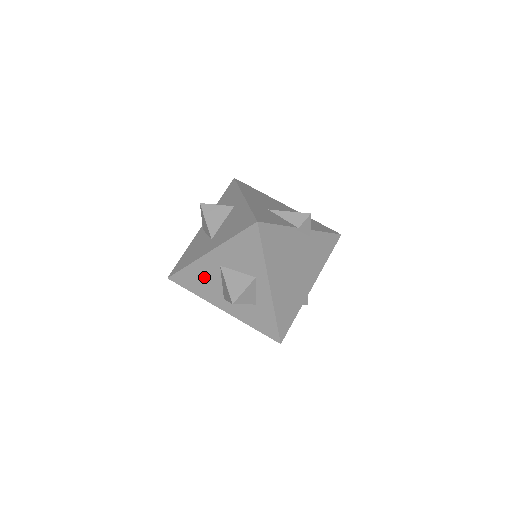
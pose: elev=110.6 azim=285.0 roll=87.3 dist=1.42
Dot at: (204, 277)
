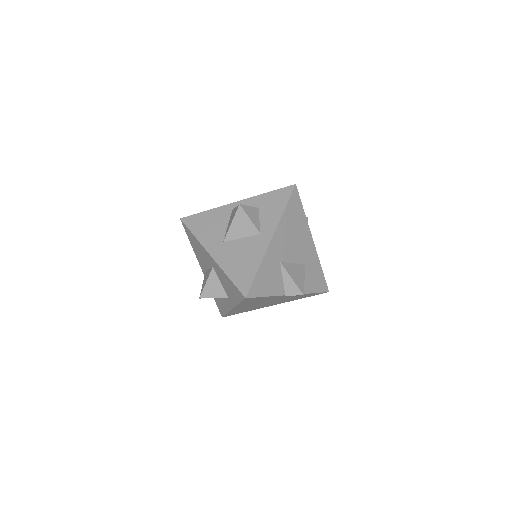
Dot at: (201, 253)
